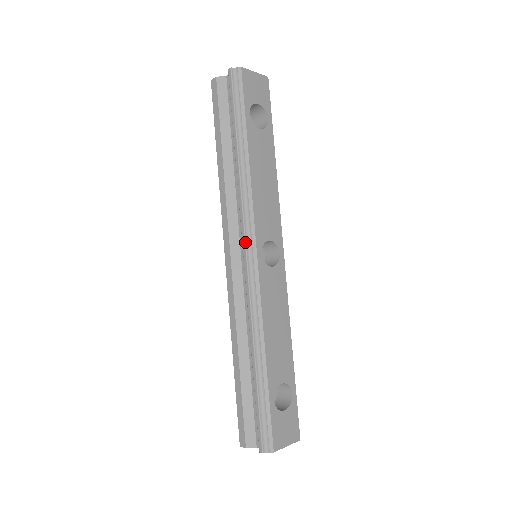
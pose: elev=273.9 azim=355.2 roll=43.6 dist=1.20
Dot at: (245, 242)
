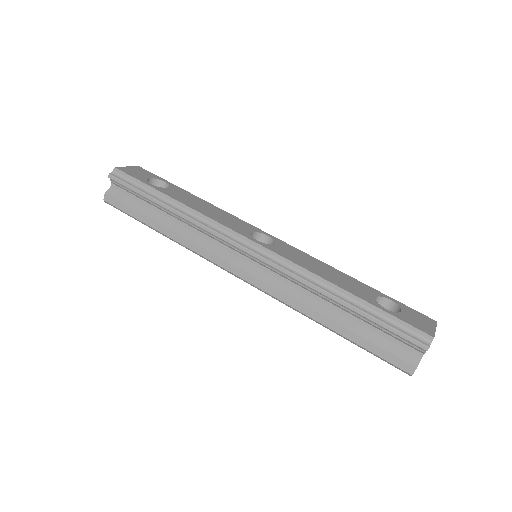
Dot at: (239, 244)
